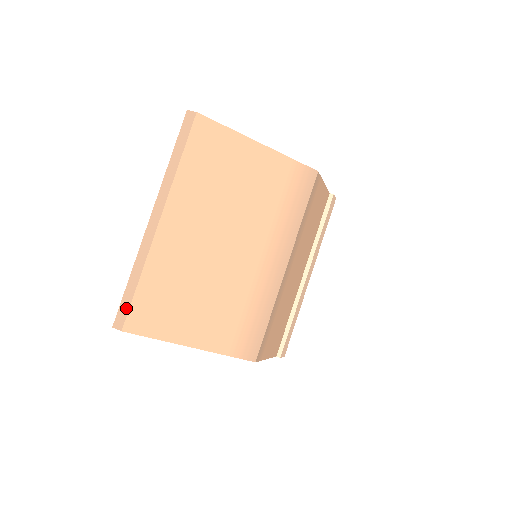
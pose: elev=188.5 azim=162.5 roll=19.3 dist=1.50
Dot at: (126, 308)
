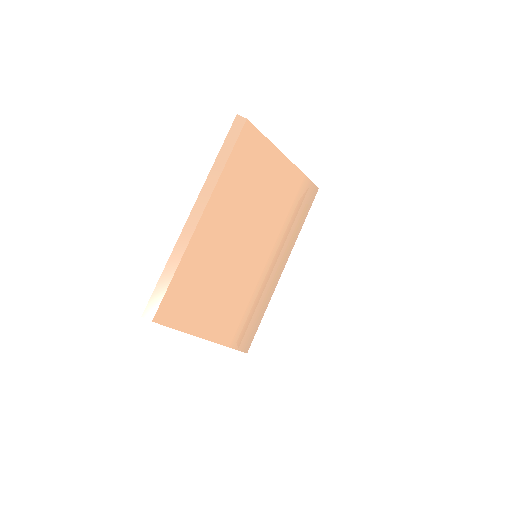
Dot at: (159, 299)
